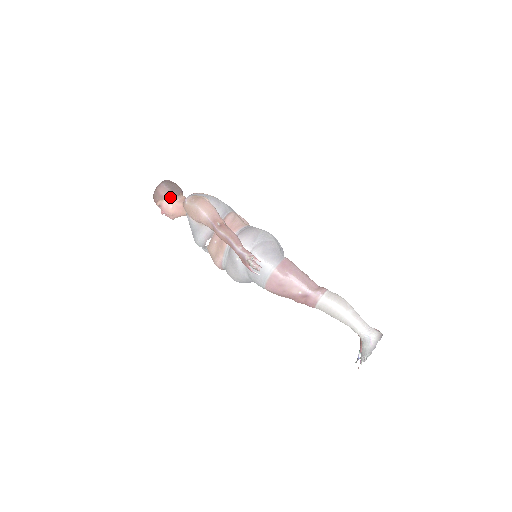
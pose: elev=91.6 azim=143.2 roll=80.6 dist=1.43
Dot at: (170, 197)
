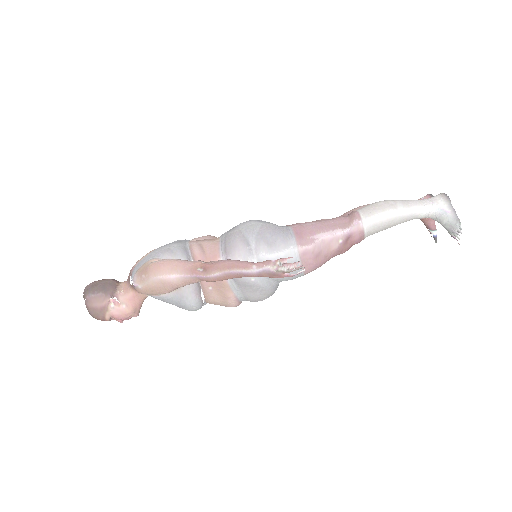
Dot at: (112, 299)
